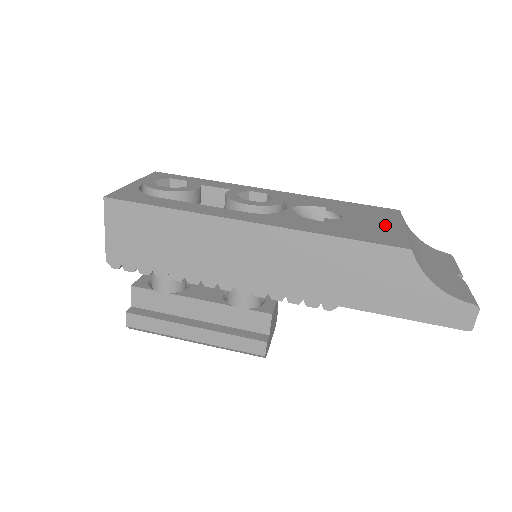
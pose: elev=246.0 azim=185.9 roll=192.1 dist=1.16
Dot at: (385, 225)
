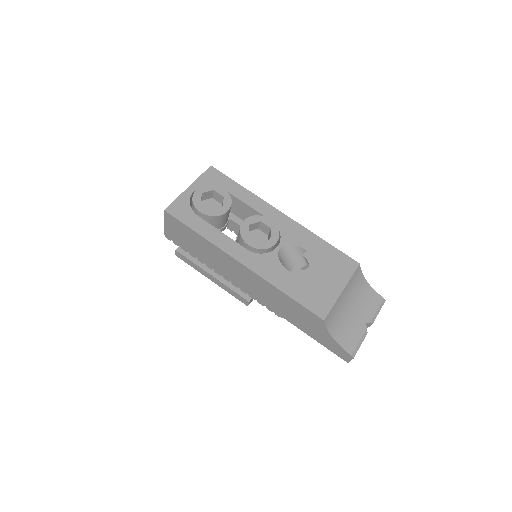
Dot at: (330, 285)
